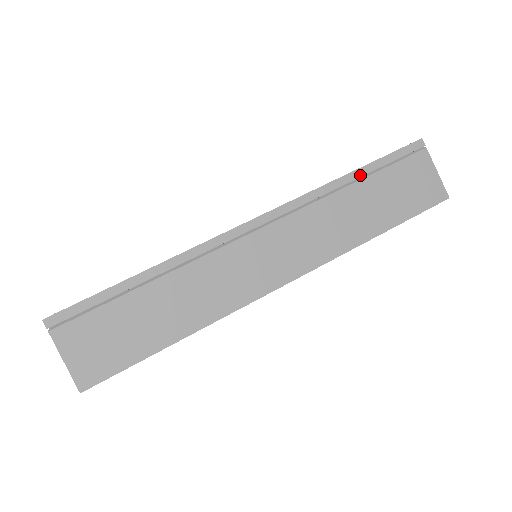
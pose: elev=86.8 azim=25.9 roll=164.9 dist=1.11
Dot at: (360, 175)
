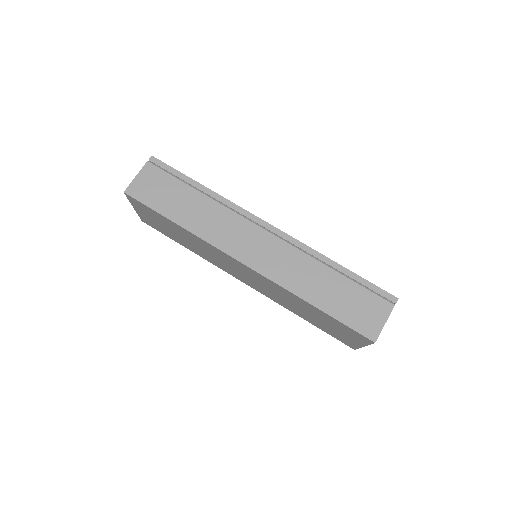
Dot at: (342, 271)
